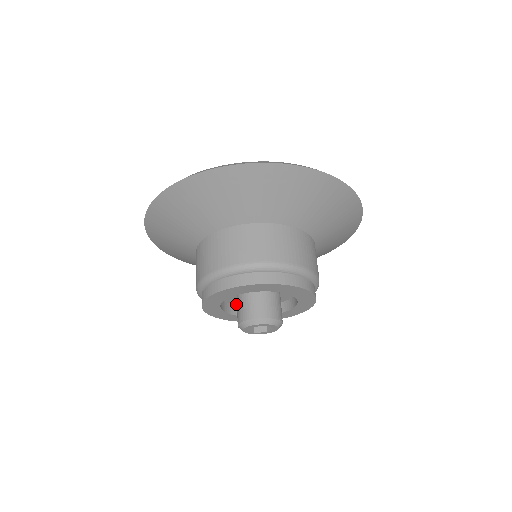
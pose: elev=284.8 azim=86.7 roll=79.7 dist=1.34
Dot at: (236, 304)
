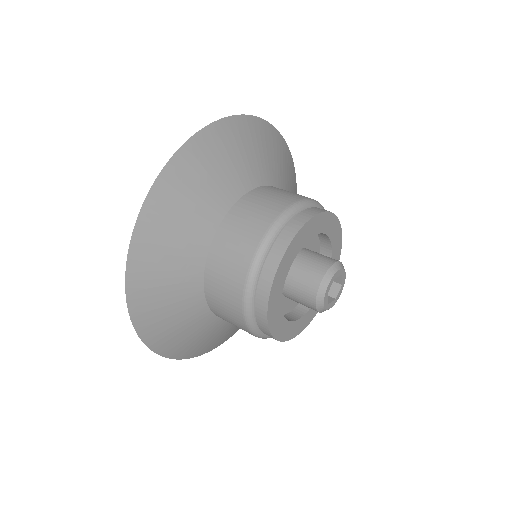
Dot at: occluded
